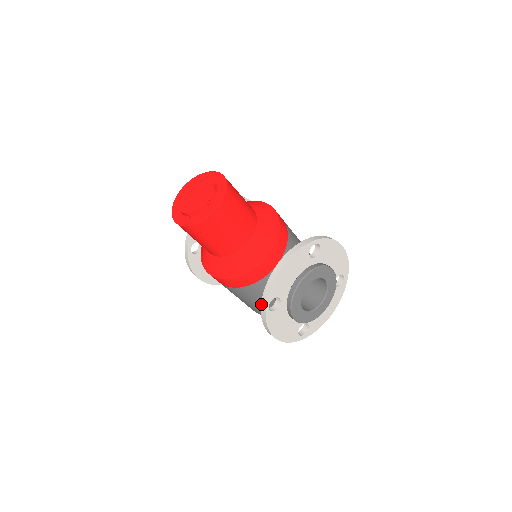
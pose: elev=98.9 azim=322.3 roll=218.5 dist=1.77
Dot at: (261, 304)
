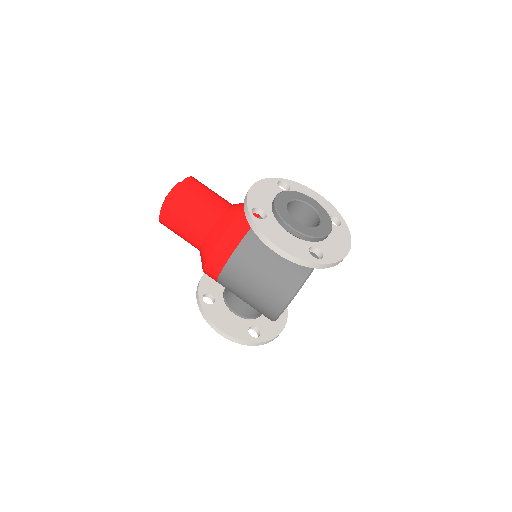
Dot at: (246, 218)
